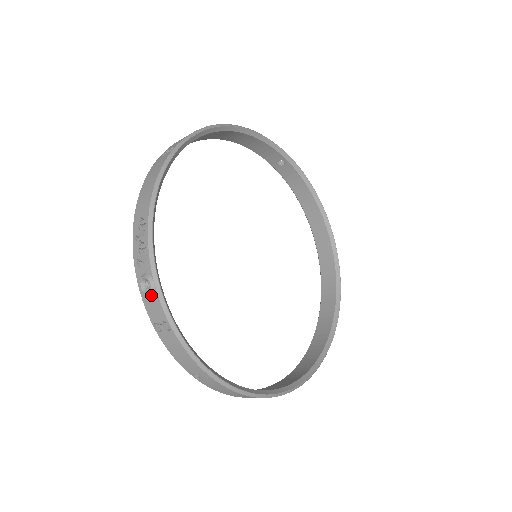
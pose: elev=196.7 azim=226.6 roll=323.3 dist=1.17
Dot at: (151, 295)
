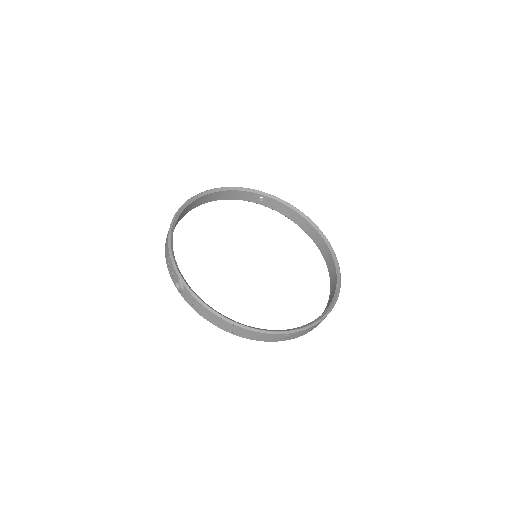
Dot at: (182, 289)
